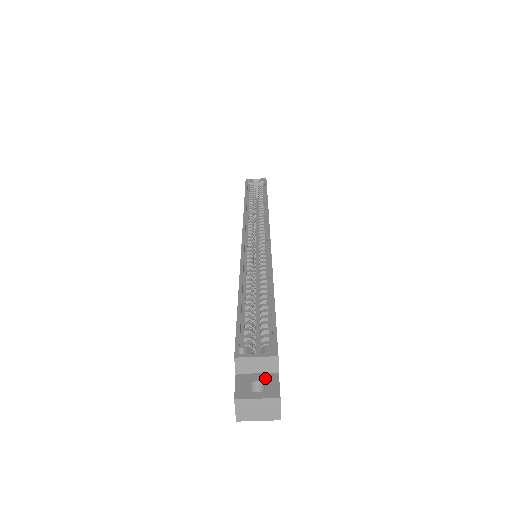
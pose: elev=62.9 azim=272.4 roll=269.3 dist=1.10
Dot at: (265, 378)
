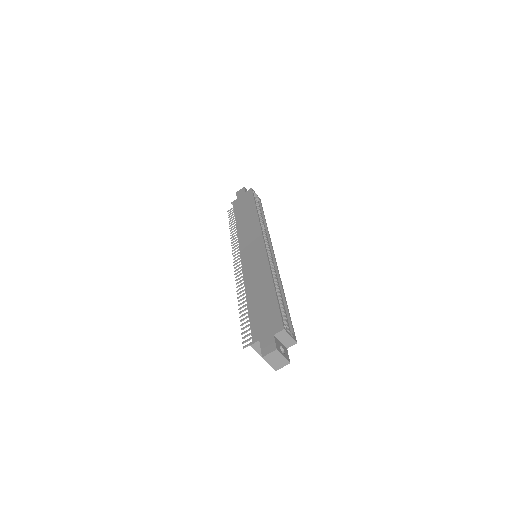
Dot at: (284, 347)
